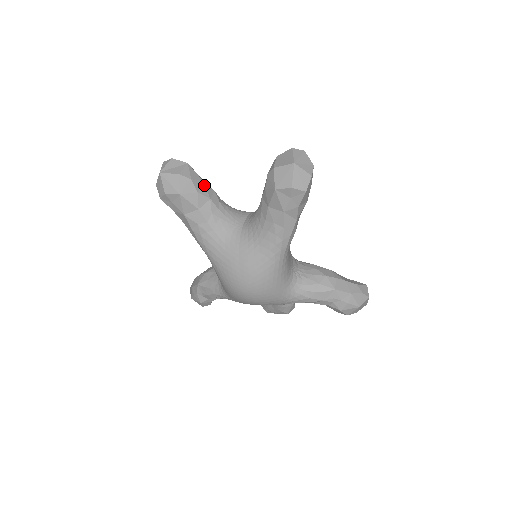
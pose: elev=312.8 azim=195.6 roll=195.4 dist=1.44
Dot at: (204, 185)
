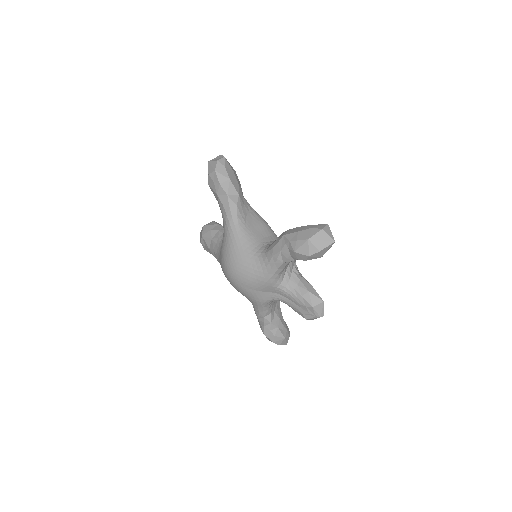
Dot at: (218, 226)
